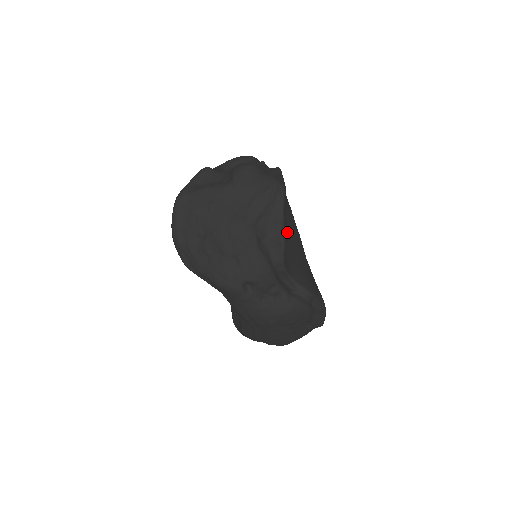
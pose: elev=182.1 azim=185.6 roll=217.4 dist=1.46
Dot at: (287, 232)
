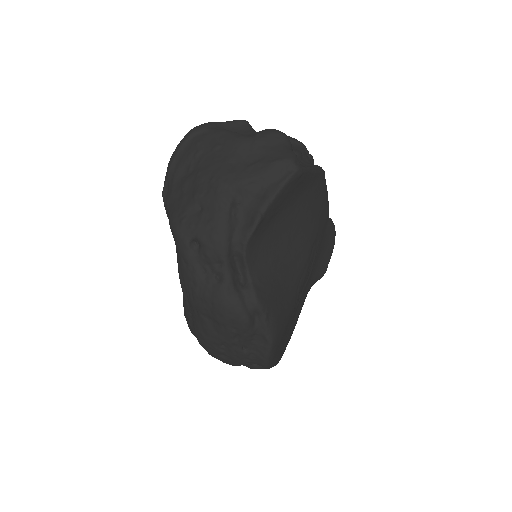
Dot at: (285, 233)
